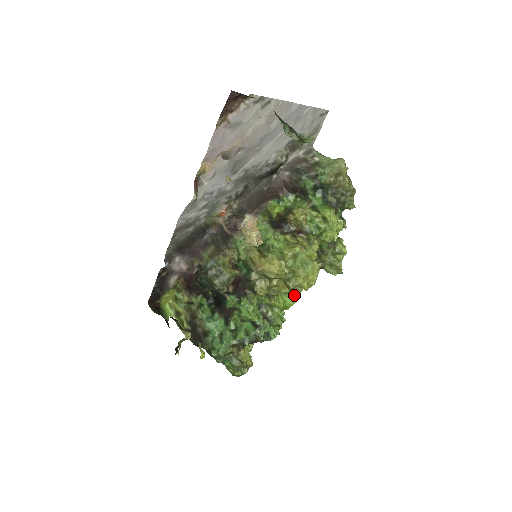
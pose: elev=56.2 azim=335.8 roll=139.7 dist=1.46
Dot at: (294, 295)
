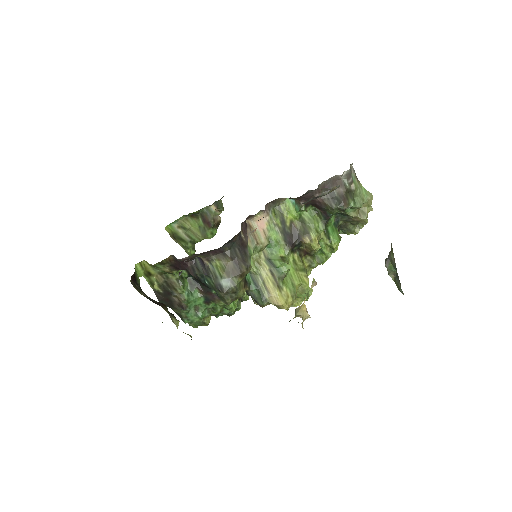
Dot at: occluded
